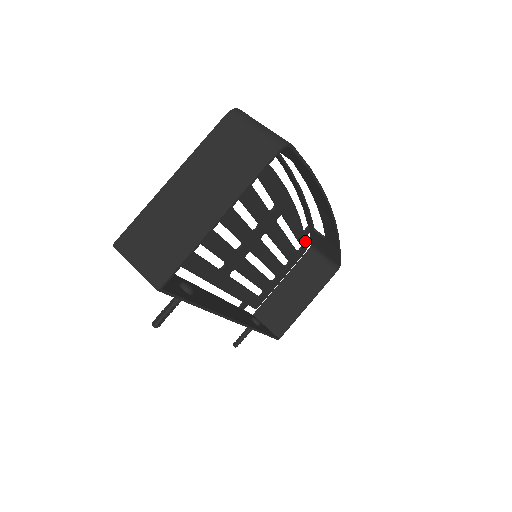
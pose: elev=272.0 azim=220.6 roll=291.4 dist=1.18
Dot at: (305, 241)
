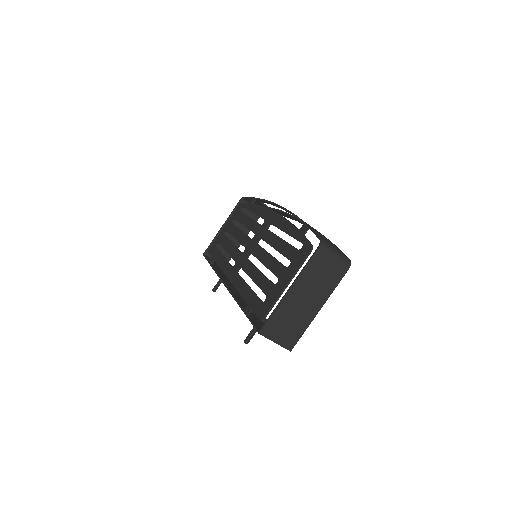
Dot at: occluded
